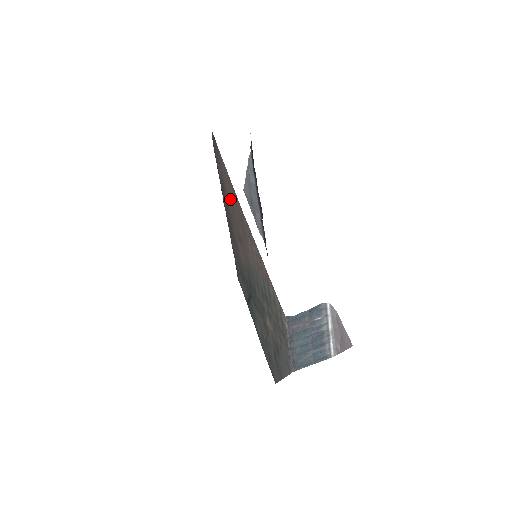
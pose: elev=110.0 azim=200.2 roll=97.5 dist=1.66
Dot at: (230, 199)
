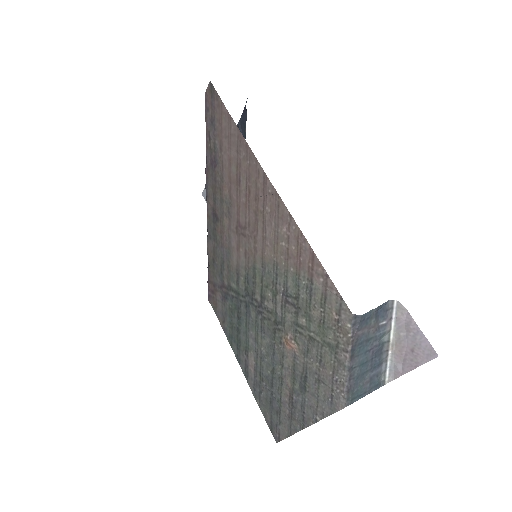
Dot at: (232, 171)
